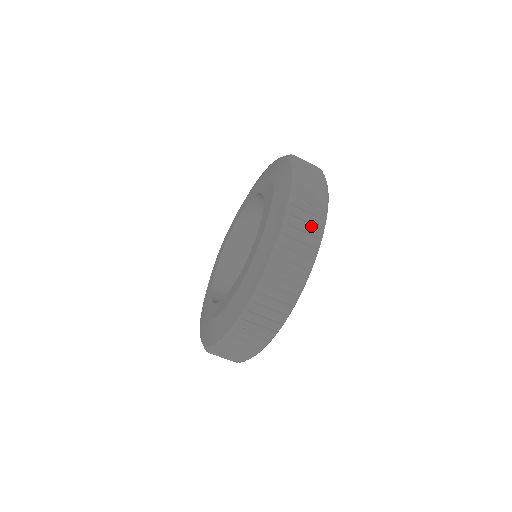
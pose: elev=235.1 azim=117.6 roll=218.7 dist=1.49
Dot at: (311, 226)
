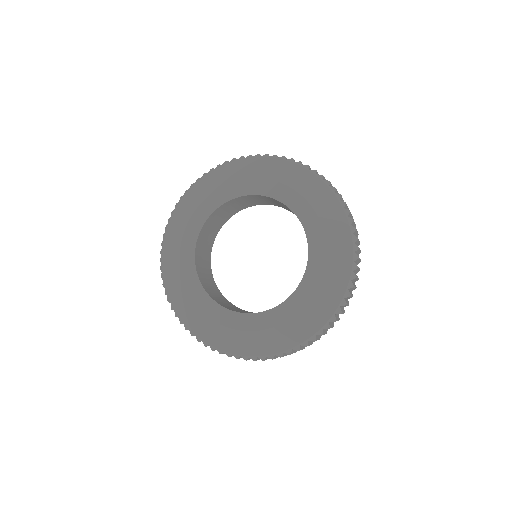
Dot at: occluded
